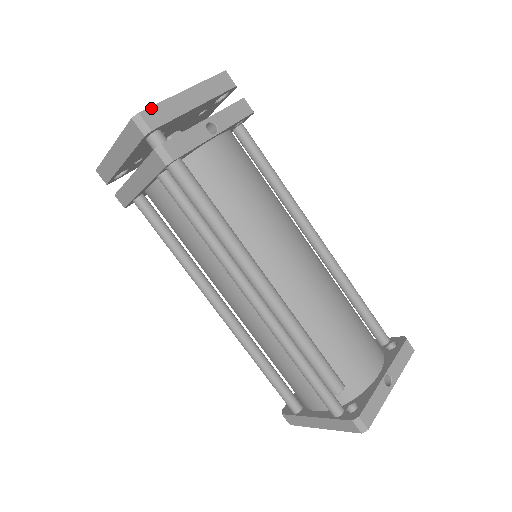
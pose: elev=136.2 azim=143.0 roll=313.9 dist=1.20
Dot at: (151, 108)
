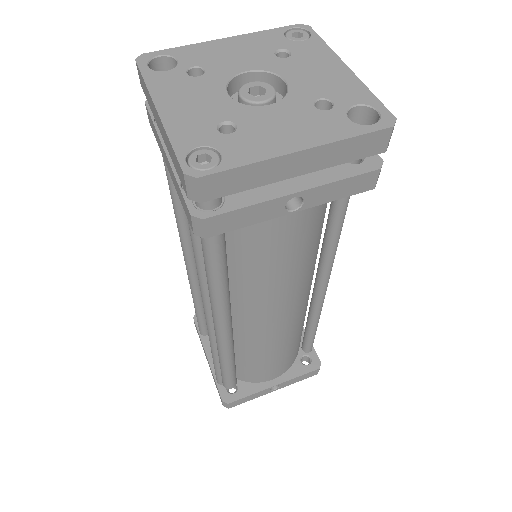
Dot at: (223, 173)
